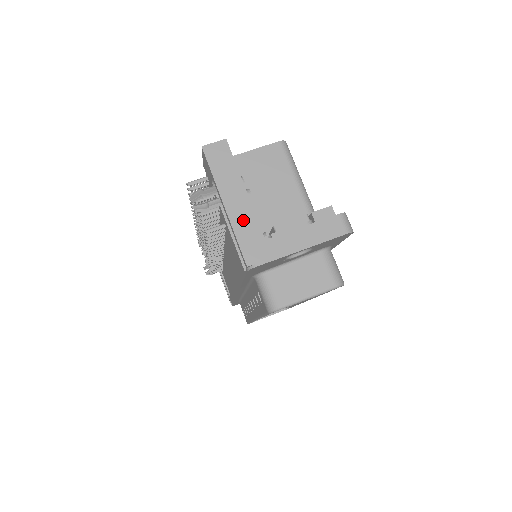
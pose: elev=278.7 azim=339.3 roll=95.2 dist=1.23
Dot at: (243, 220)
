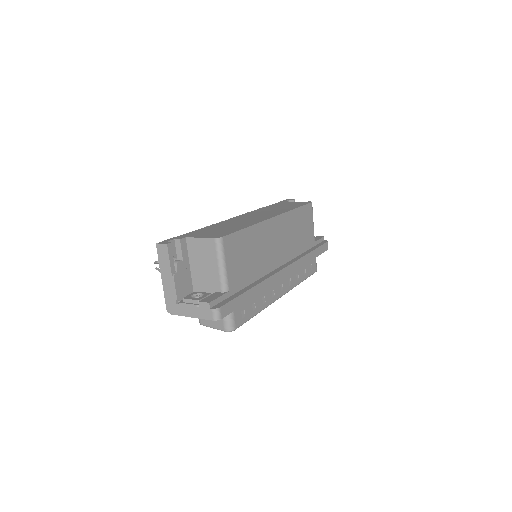
Dot at: (168, 290)
